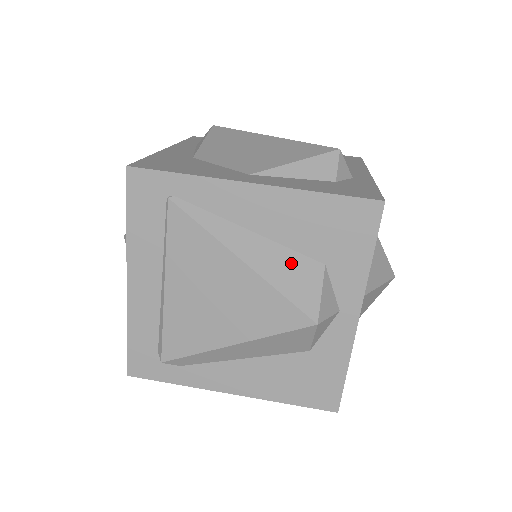
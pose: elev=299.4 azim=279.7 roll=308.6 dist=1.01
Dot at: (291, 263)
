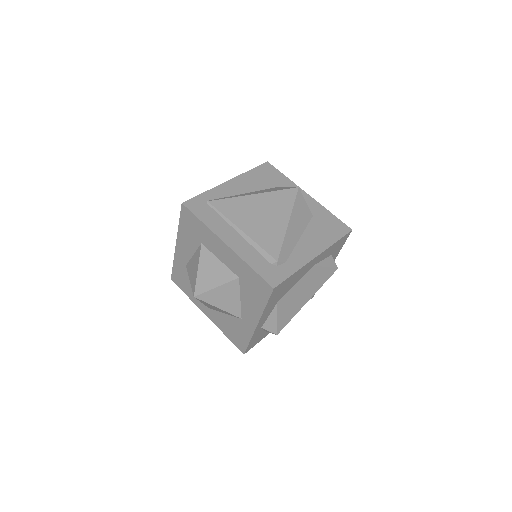
Dot at: (268, 190)
